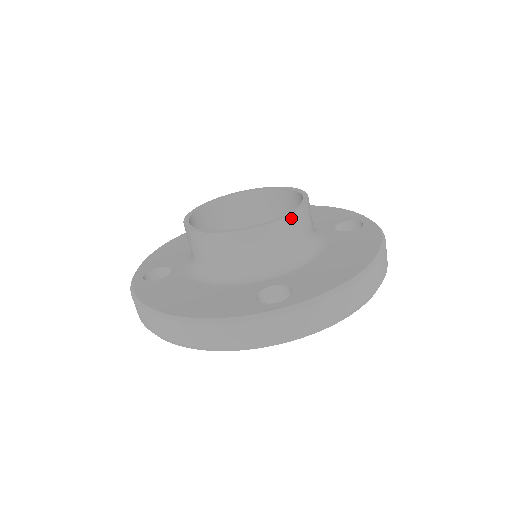
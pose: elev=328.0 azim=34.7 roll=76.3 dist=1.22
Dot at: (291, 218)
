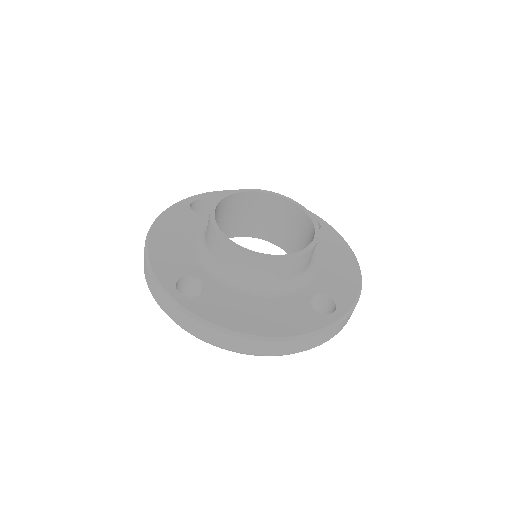
Dot at: (318, 238)
